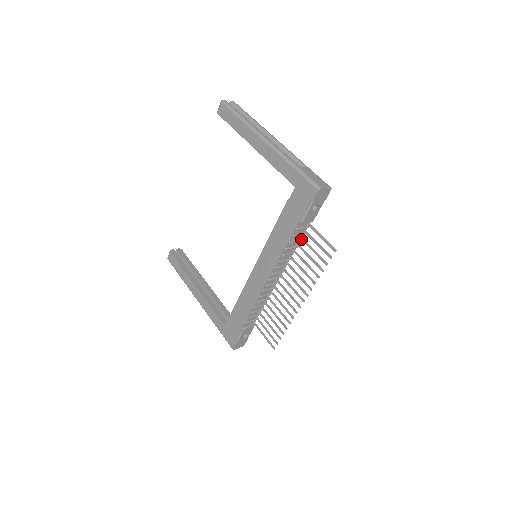
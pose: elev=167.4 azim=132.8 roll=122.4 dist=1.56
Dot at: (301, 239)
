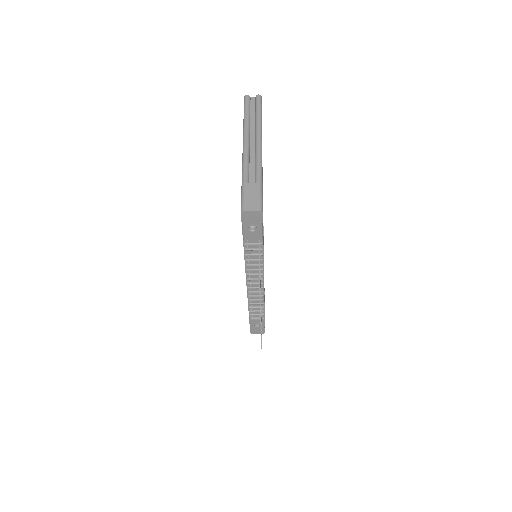
Dot at: occluded
